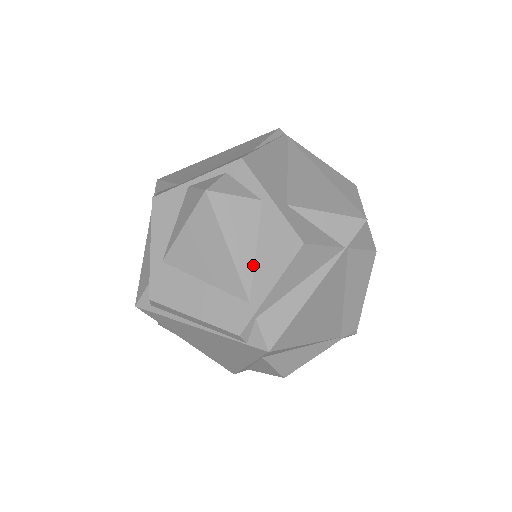
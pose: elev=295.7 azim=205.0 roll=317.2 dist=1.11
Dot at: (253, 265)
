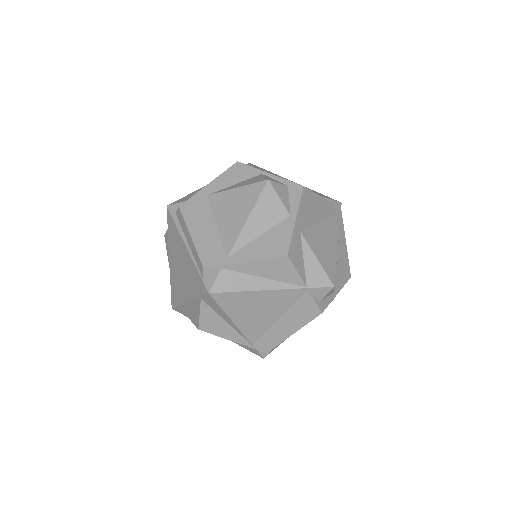
Dot at: (250, 241)
